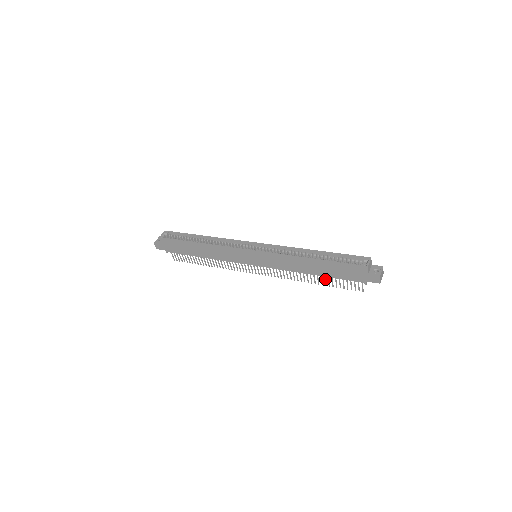
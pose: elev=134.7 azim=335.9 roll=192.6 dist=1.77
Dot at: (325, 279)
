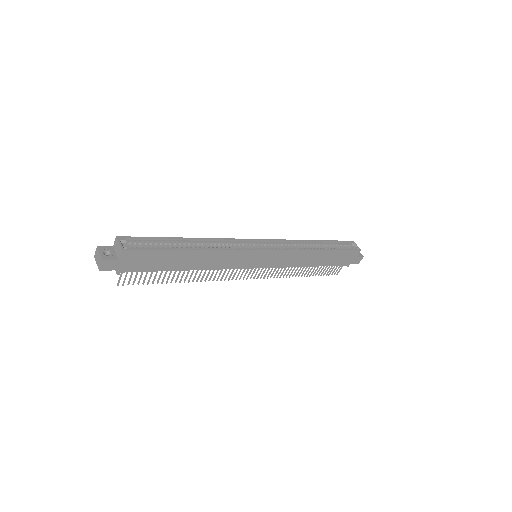
Dot at: (314, 269)
